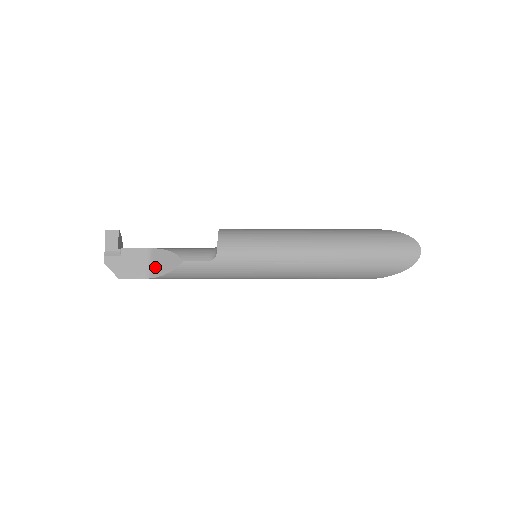
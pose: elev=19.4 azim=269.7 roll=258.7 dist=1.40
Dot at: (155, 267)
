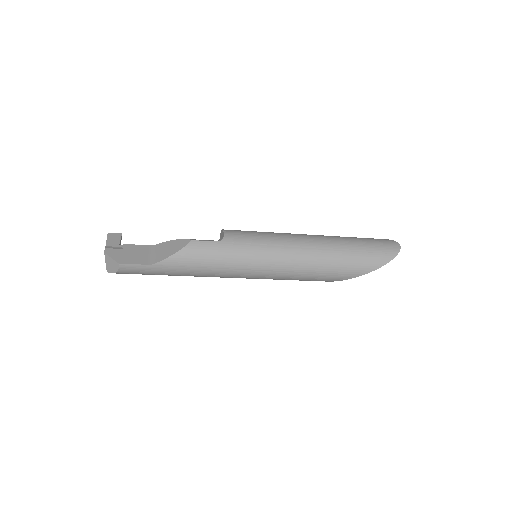
Dot at: (159, 255)
